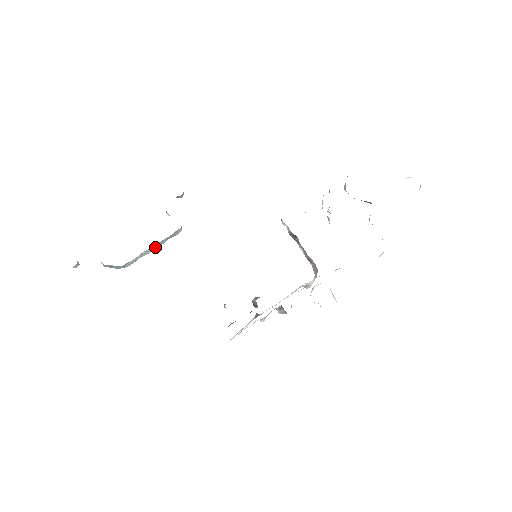
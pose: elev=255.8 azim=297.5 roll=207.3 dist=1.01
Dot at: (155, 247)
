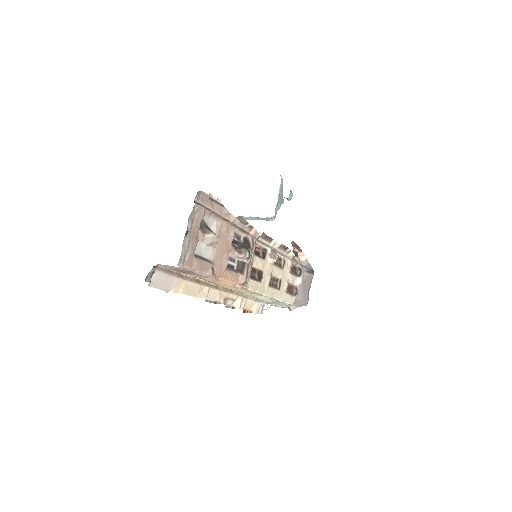
Dot at: (252, 219)
